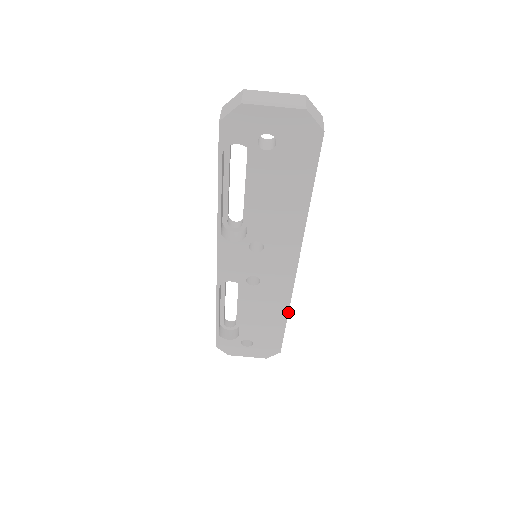
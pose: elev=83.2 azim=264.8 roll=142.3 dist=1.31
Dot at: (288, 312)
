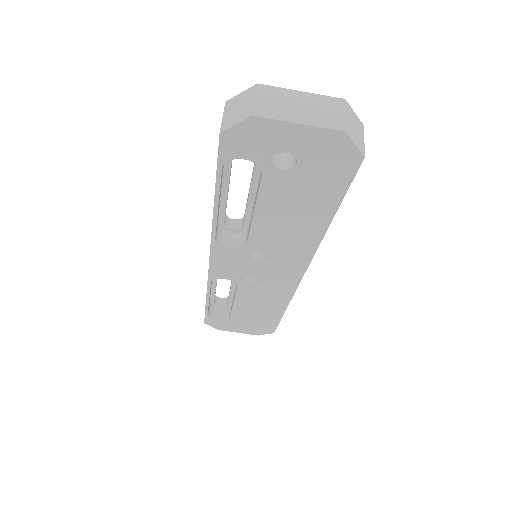
Dot at: occluded
